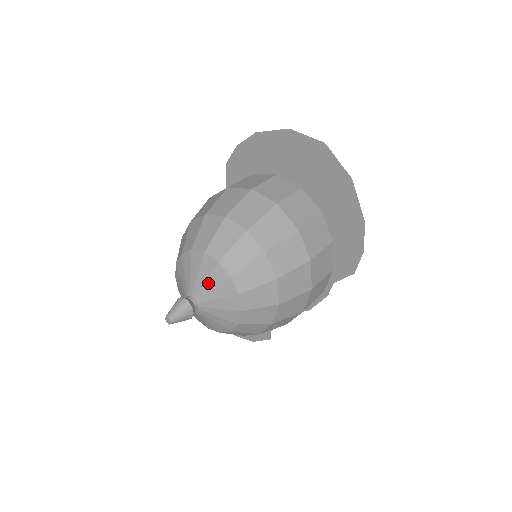
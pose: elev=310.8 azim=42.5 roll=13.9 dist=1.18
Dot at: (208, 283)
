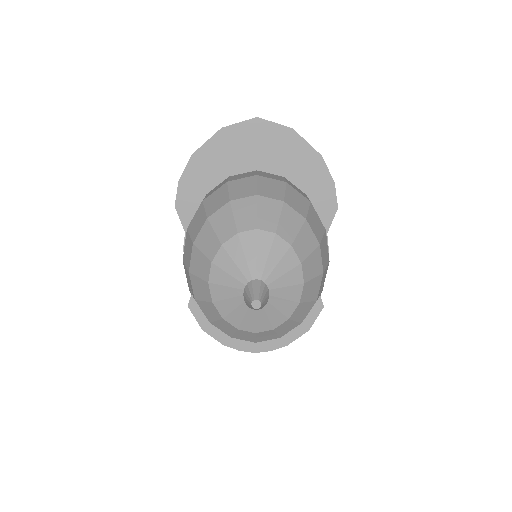
Dot at: (260, 255)
